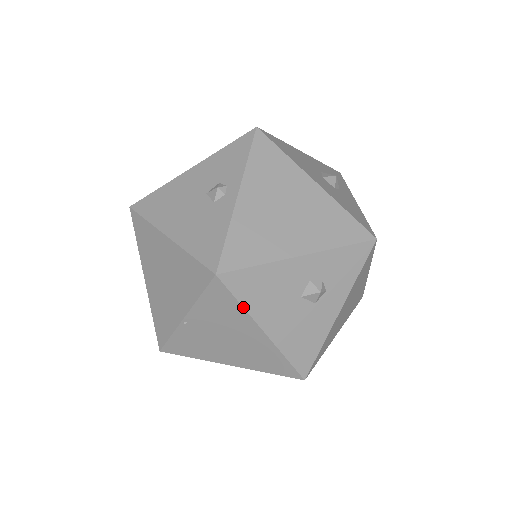
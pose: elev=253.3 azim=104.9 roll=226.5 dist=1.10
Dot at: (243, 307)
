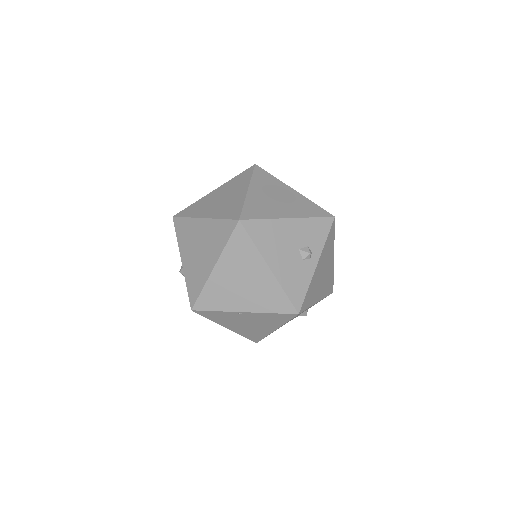
Dot at: occluded
